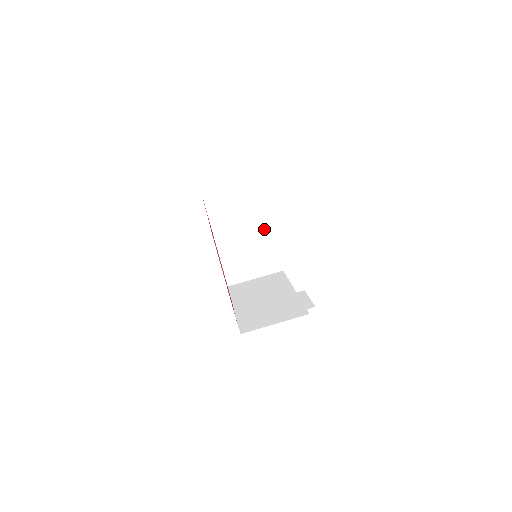
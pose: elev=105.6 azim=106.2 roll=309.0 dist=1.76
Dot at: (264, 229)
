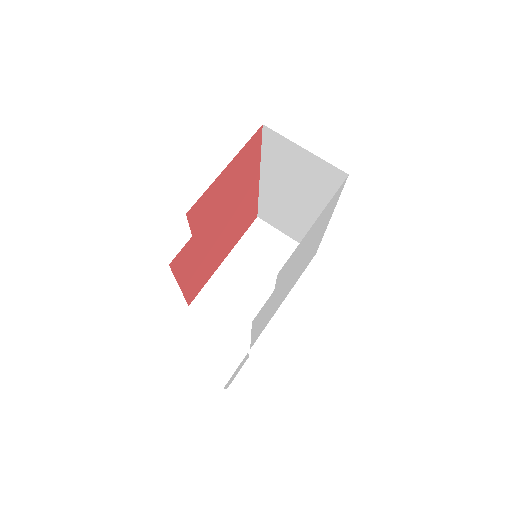
Dot at: occluded
